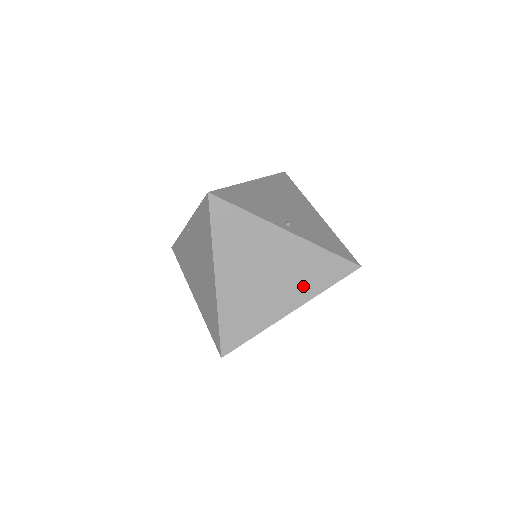
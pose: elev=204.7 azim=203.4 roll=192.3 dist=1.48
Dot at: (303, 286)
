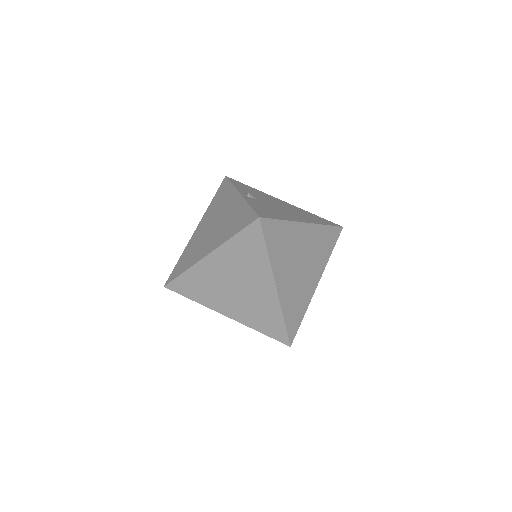
Dot at: (224, 234)
